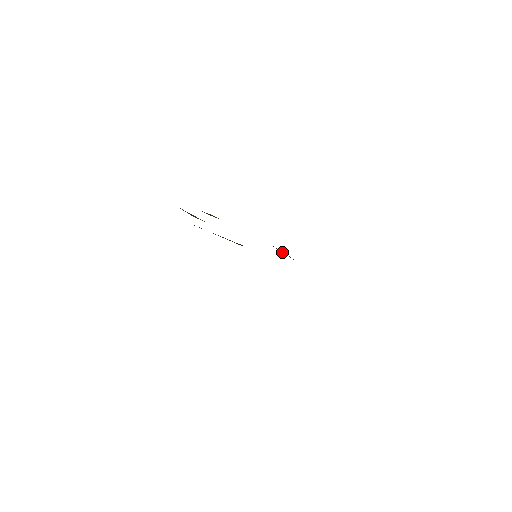
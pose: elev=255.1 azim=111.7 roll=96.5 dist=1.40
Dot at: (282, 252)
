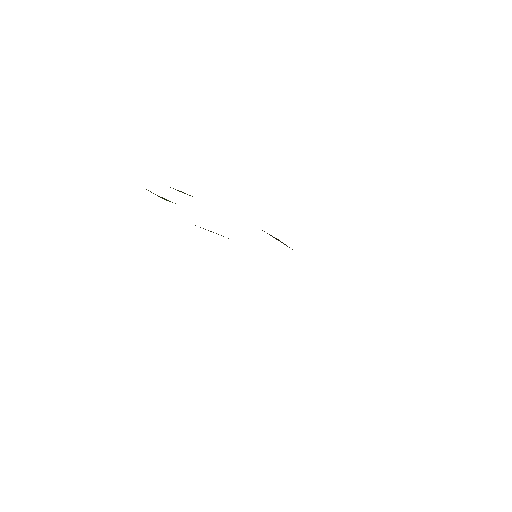
Dot at: occluded
